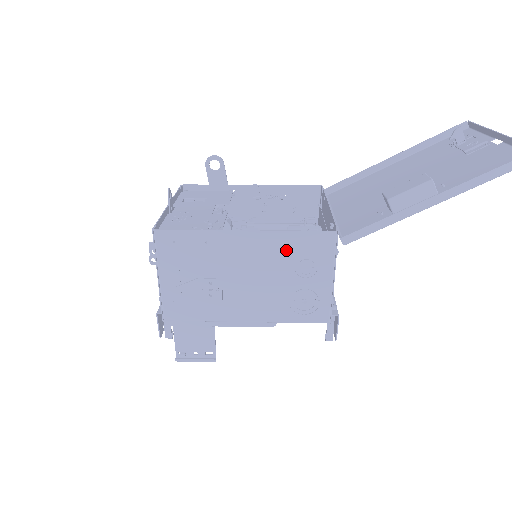
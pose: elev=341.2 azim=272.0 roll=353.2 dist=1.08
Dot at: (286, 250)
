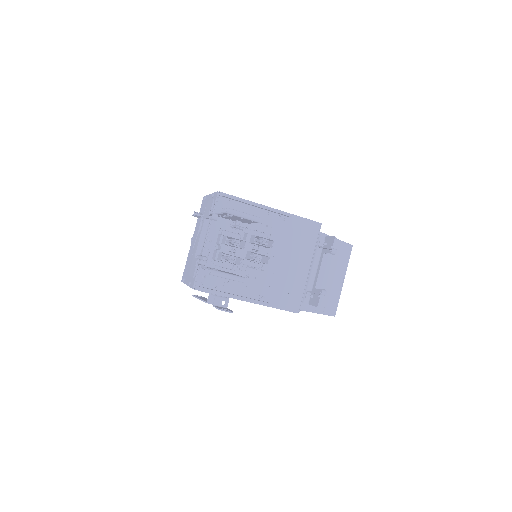
Dot at: occluded
